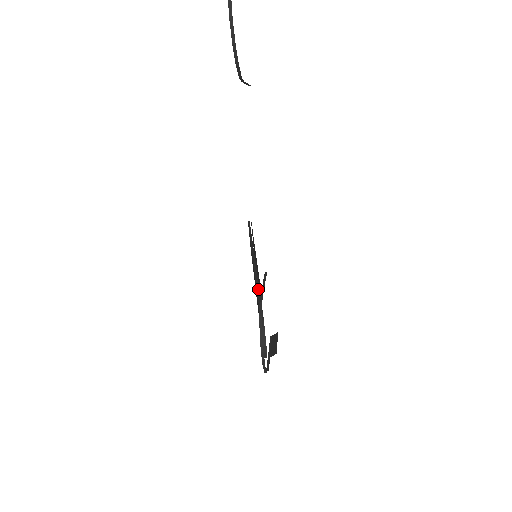
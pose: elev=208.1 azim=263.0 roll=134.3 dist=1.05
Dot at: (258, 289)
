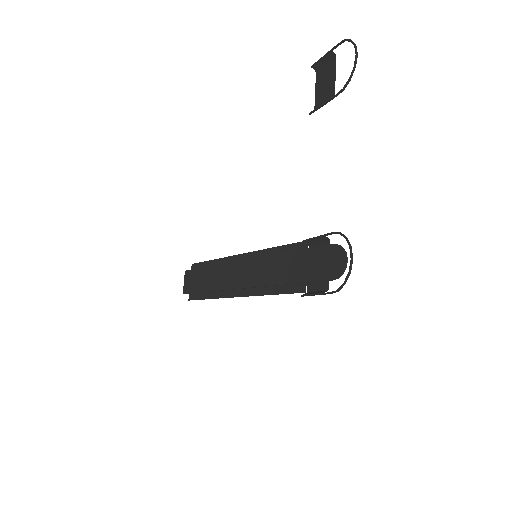
Dot at: (301, 250)
